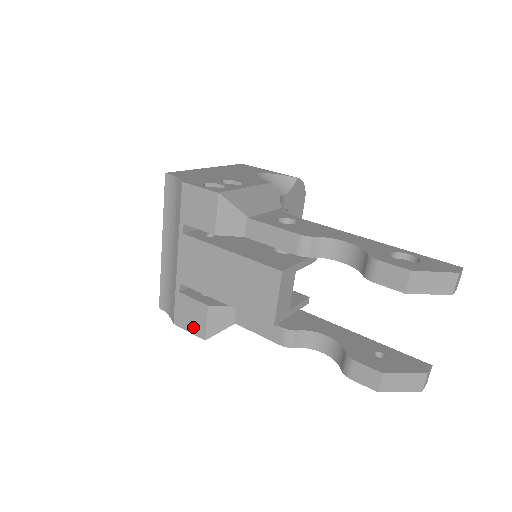
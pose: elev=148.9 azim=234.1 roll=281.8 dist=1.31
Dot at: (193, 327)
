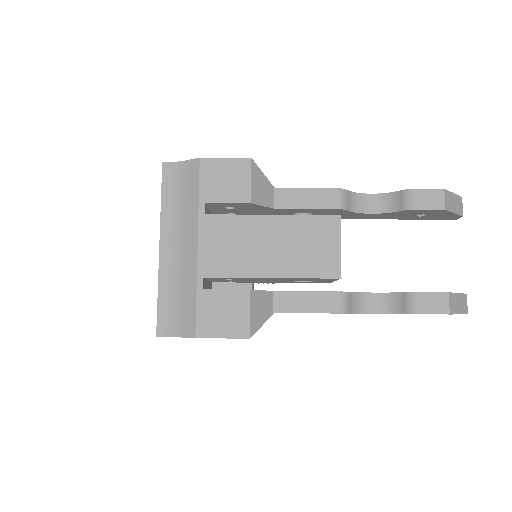
Dot at: (229, 328)
